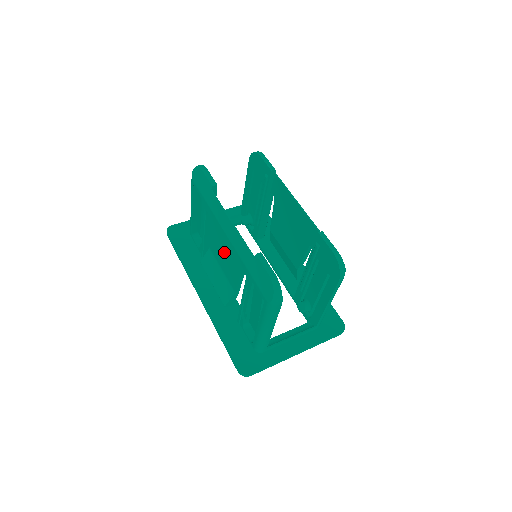
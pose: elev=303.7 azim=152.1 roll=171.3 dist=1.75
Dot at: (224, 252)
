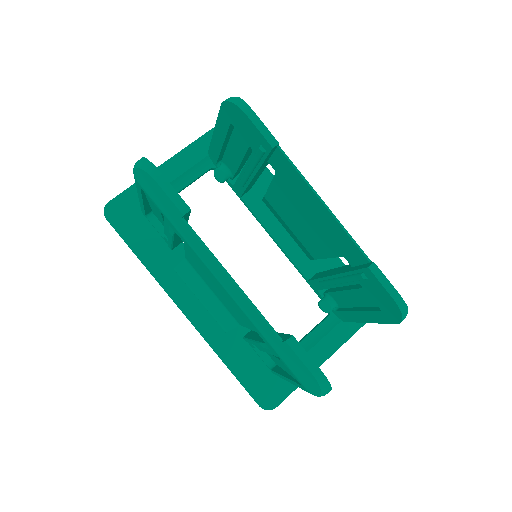
Dot at: (218, 290)
